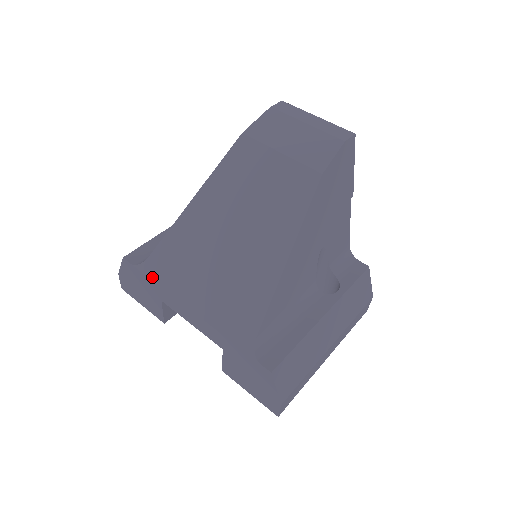
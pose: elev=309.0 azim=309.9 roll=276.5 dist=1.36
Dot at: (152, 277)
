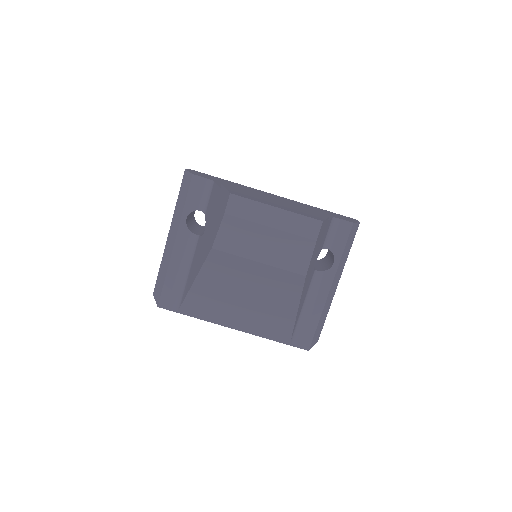
Dot at: (191, 316)
